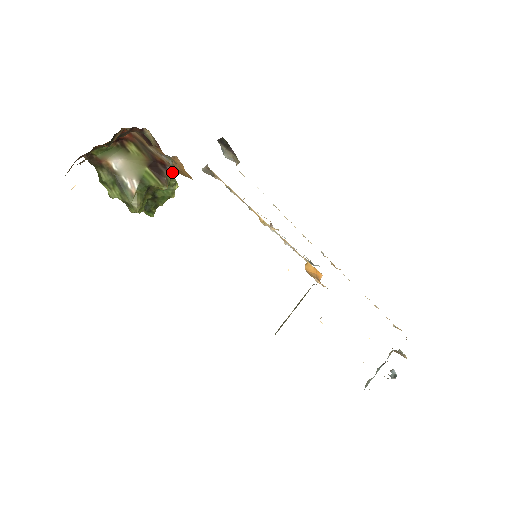
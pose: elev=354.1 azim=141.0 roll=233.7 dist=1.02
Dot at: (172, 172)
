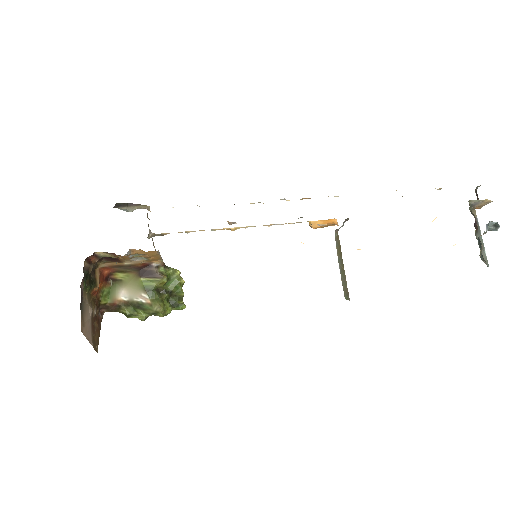
Dot at: (159, 265)
